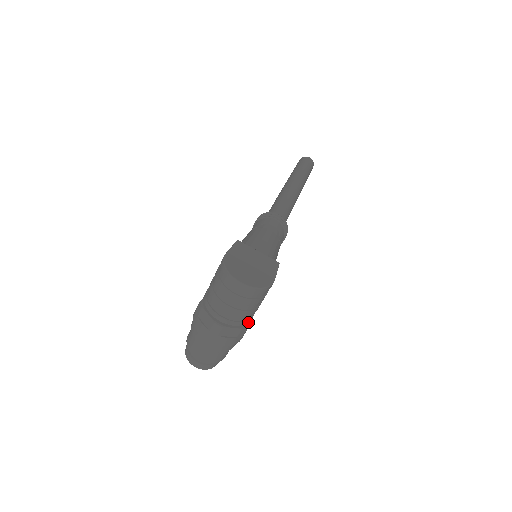
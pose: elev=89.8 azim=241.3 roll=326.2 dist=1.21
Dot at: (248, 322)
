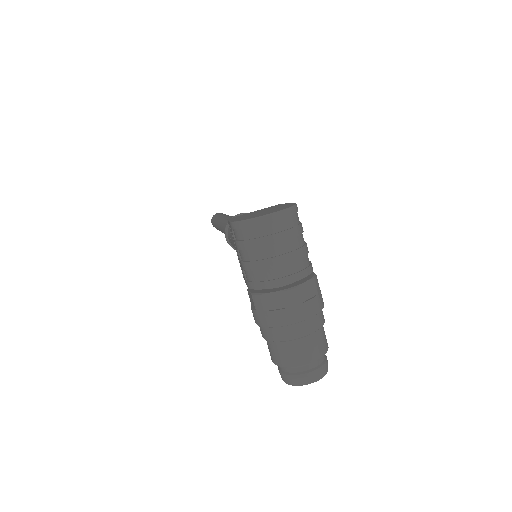
Dot at: (312, 270)
